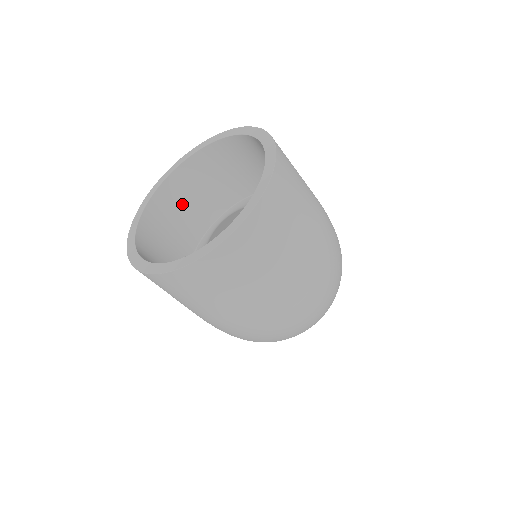
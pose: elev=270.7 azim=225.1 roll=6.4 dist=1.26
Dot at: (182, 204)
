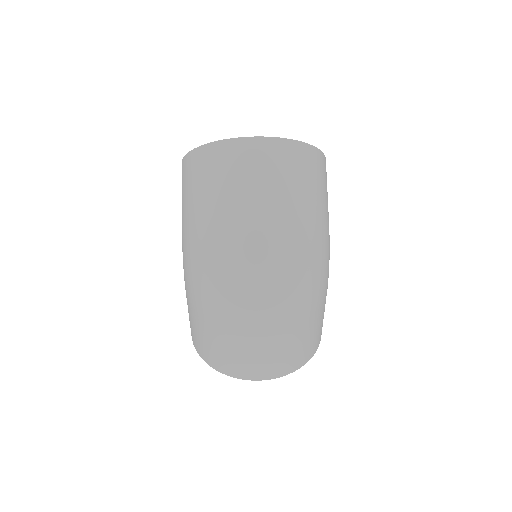
Dot at: occluded
